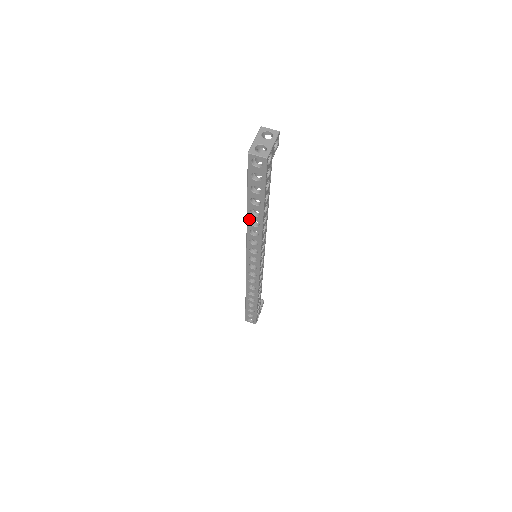
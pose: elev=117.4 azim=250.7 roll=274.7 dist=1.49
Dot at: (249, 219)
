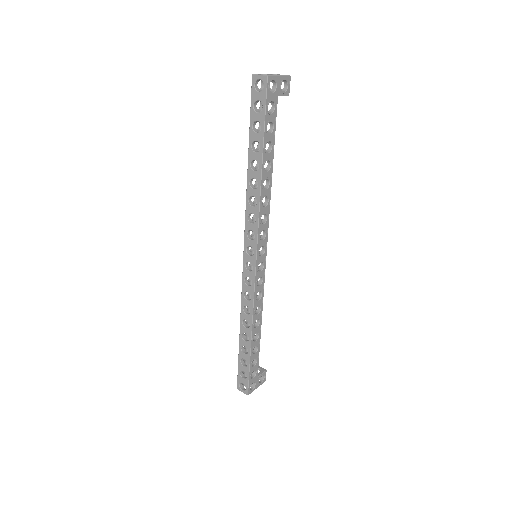
Dot at: (249, 178)
